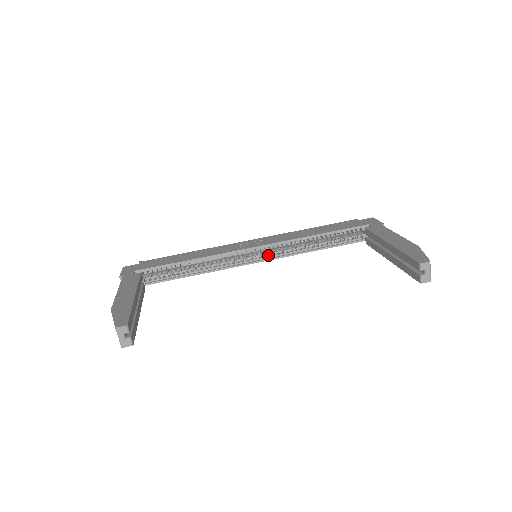
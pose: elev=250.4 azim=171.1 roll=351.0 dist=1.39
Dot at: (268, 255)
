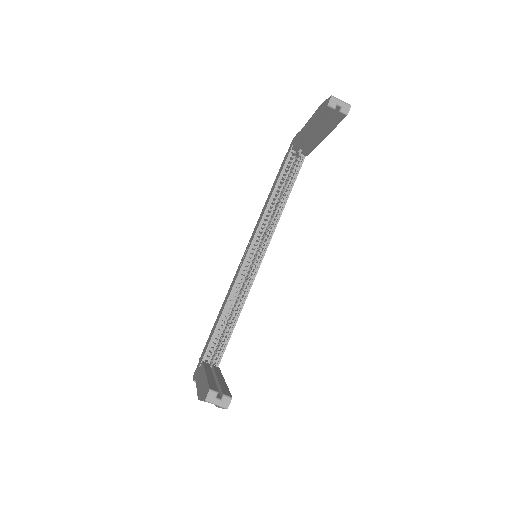
Dot at: (263, 246)
